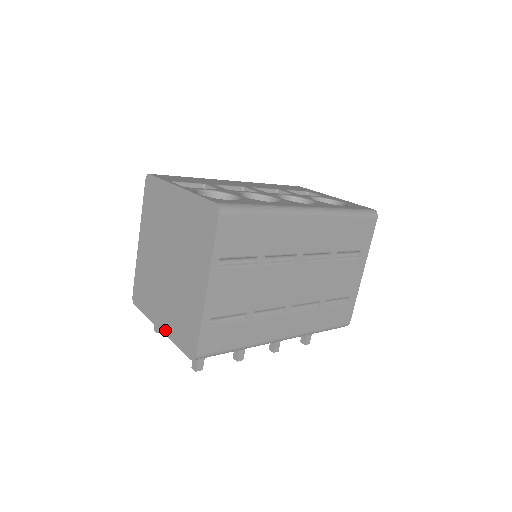
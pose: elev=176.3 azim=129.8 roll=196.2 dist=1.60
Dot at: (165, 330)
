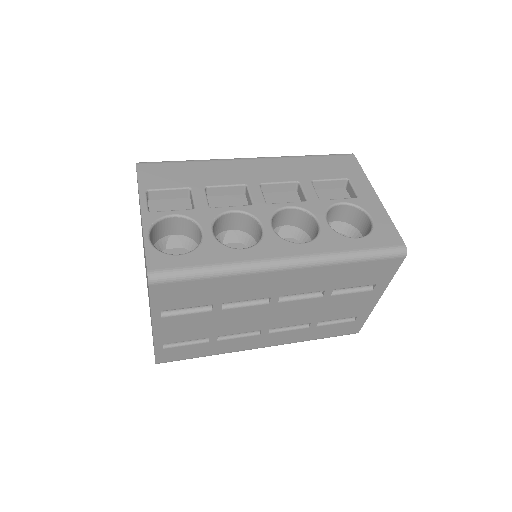
Dot at: occluded
